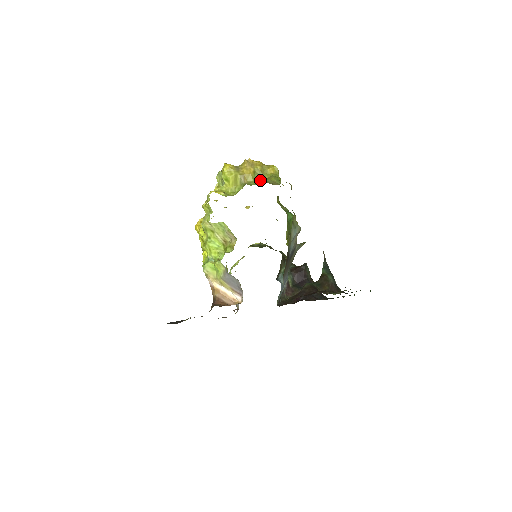
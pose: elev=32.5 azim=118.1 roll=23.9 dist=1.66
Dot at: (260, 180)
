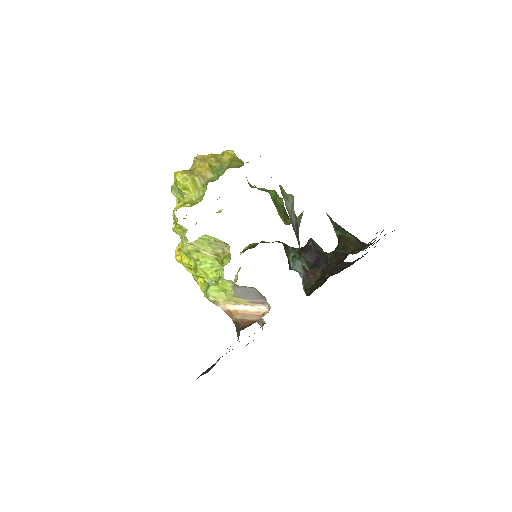
Dot at: (221, 171)
